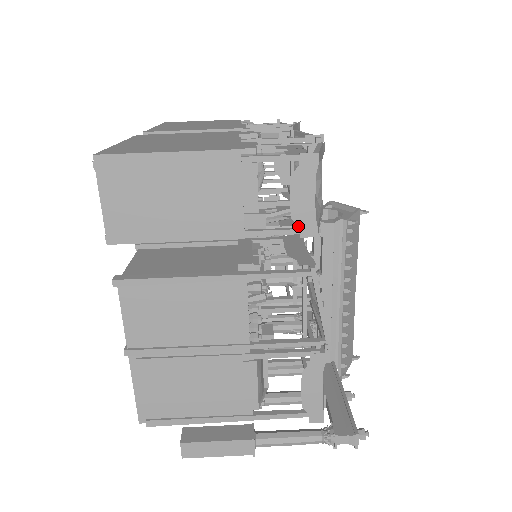
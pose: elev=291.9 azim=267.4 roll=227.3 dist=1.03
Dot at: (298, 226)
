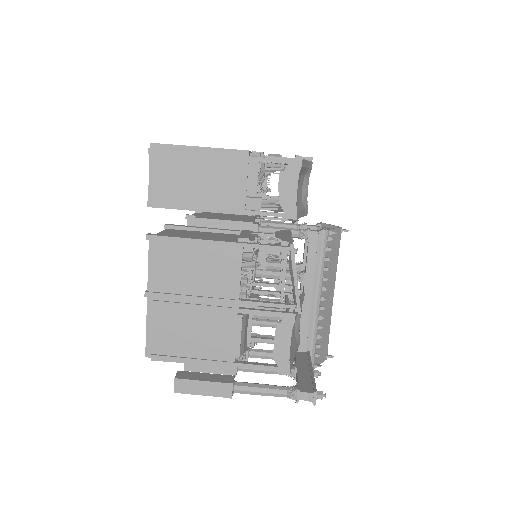
Dot at: (283, 210)
